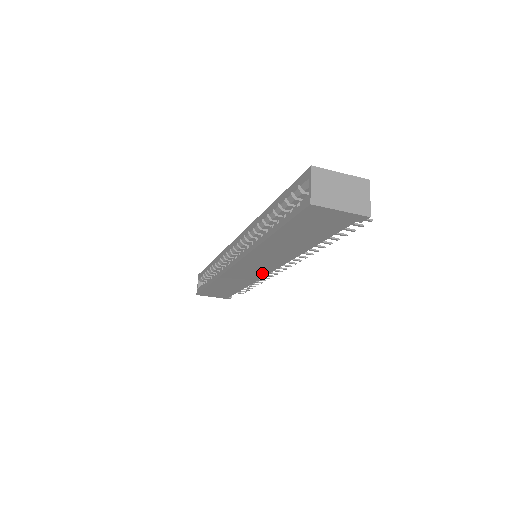
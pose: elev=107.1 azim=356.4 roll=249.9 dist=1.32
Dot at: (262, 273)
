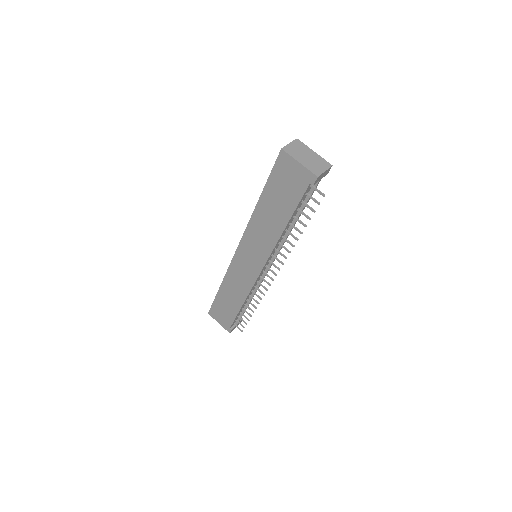
Dot at: (254, 274)
